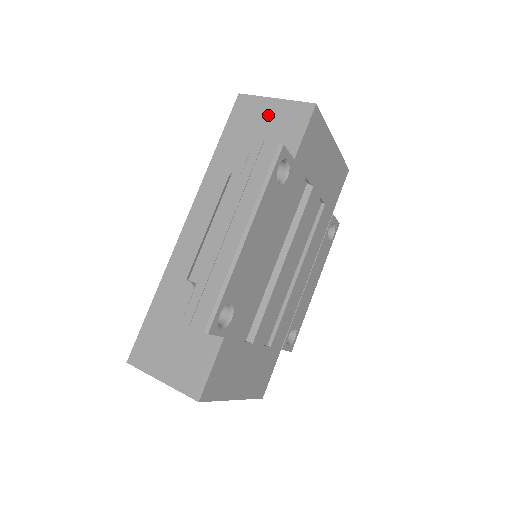
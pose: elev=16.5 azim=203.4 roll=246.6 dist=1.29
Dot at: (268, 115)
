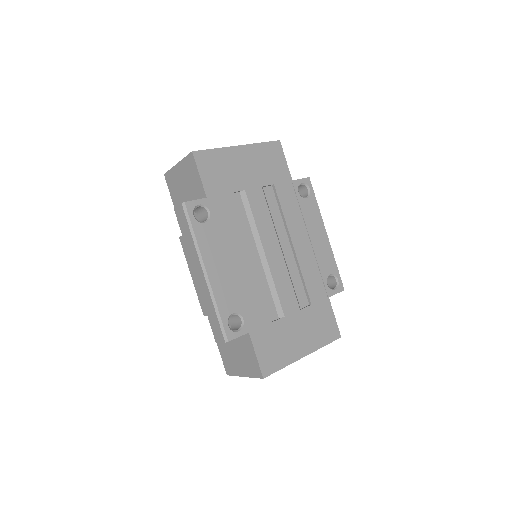
Dot at: (181, 178)
